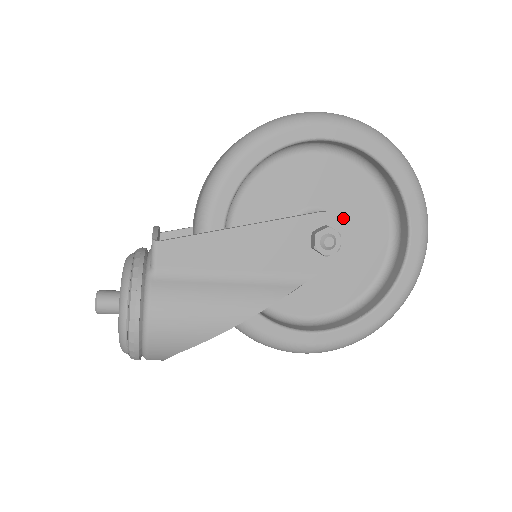
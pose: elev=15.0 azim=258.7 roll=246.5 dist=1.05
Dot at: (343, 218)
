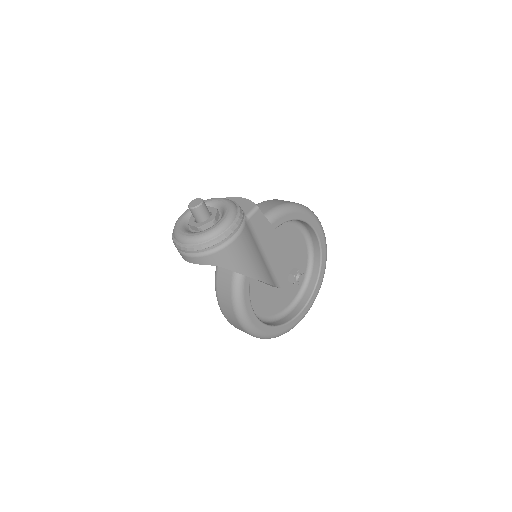
Dot at: occluded
